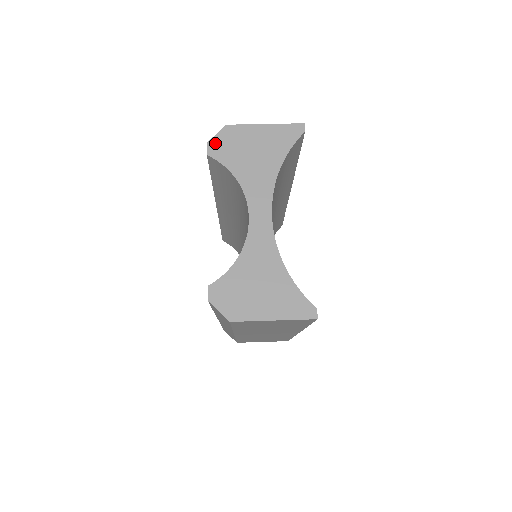
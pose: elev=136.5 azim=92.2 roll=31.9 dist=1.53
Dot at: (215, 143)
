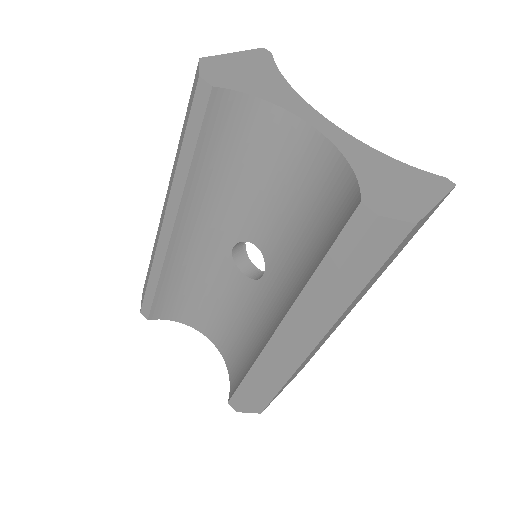
Dot at: (208, 75)
